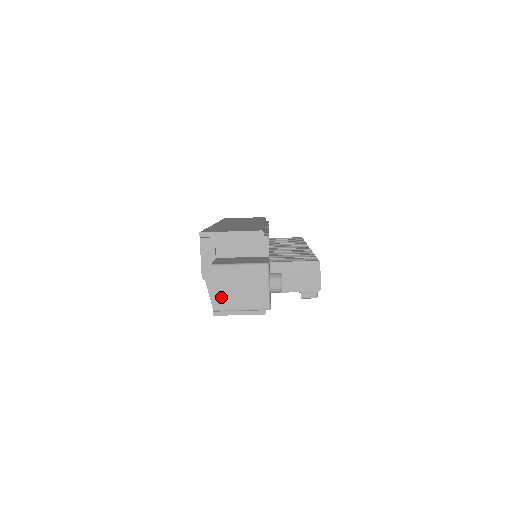
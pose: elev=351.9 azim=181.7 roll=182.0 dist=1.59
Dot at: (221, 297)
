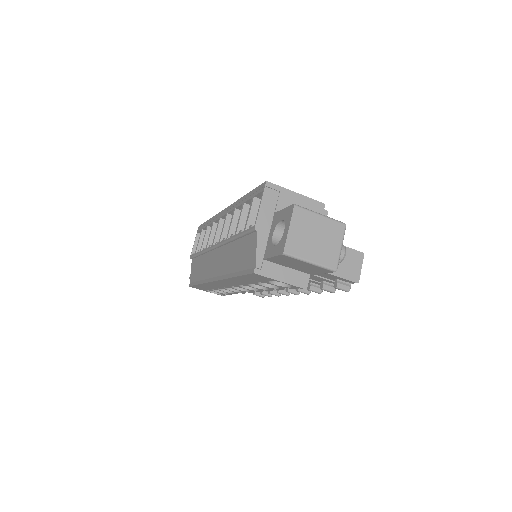
Dot at: (295, 241)
